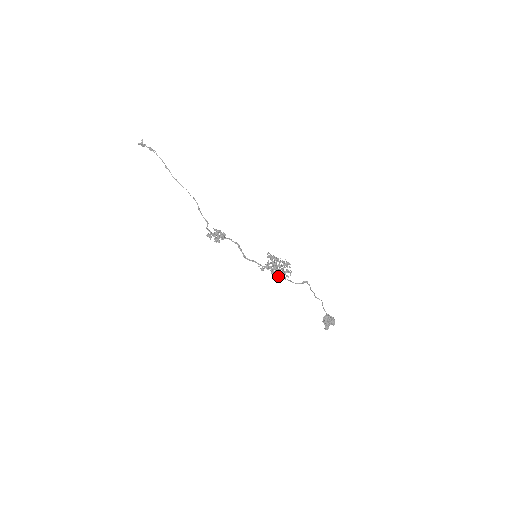
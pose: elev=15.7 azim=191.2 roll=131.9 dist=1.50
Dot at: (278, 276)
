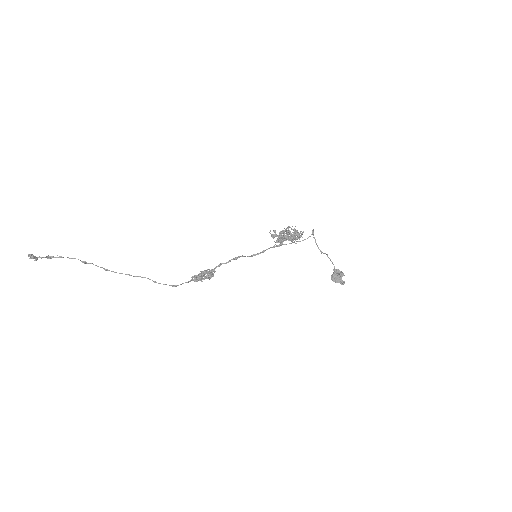
Dot at: (296, 238)
